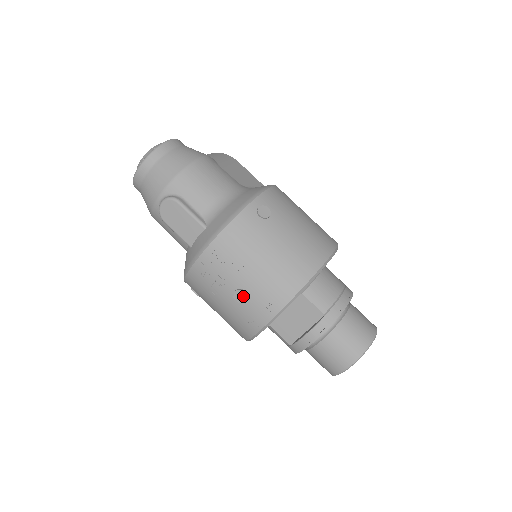
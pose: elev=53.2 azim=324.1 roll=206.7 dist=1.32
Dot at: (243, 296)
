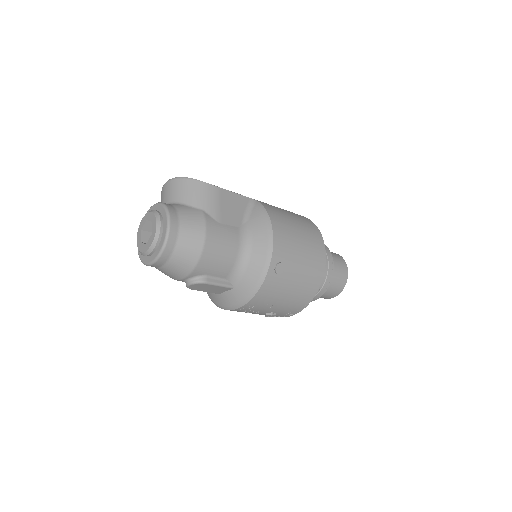
Dot at: (273, 316)
